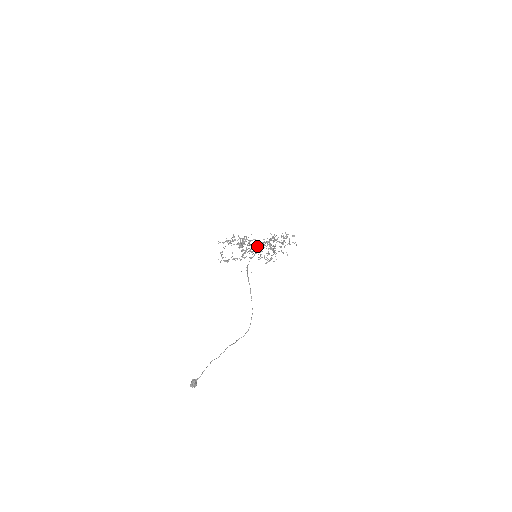
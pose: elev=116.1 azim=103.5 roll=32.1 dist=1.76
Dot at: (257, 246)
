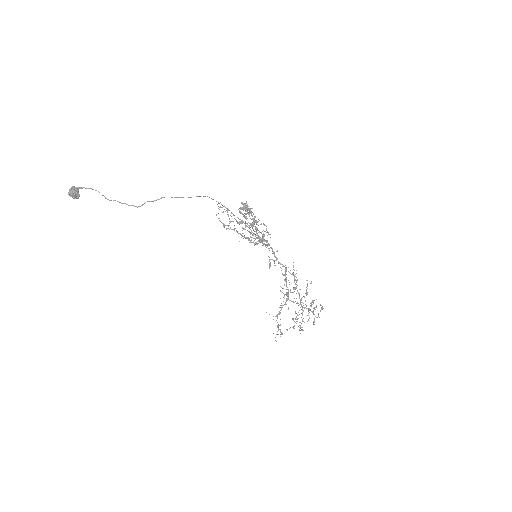
Dot at: occluded
